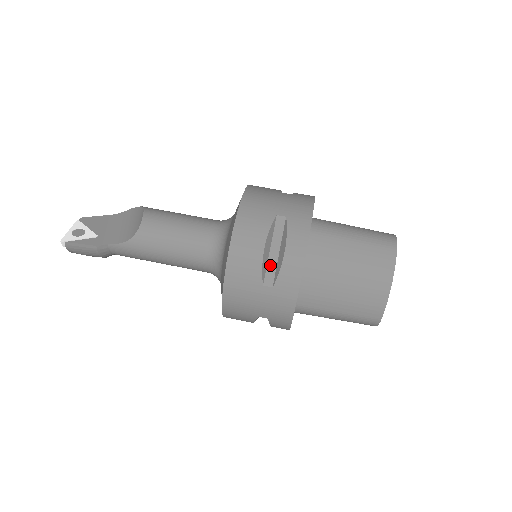
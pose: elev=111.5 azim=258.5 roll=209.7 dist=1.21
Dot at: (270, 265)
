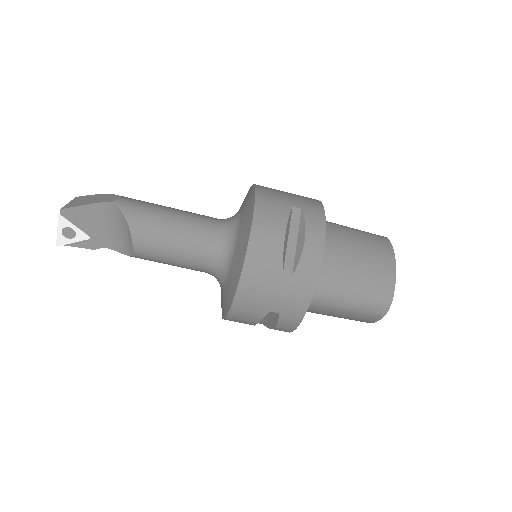
Dot at: (262, 320)
